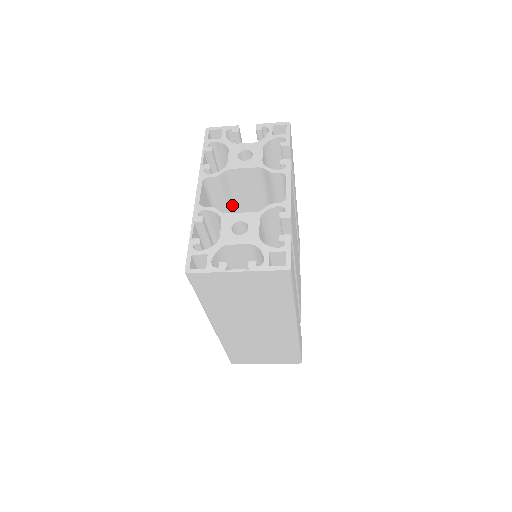
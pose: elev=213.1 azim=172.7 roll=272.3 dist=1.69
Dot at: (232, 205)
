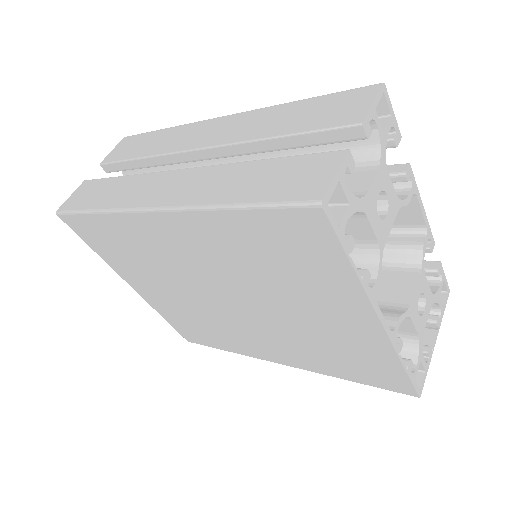
Dot at: occluded
